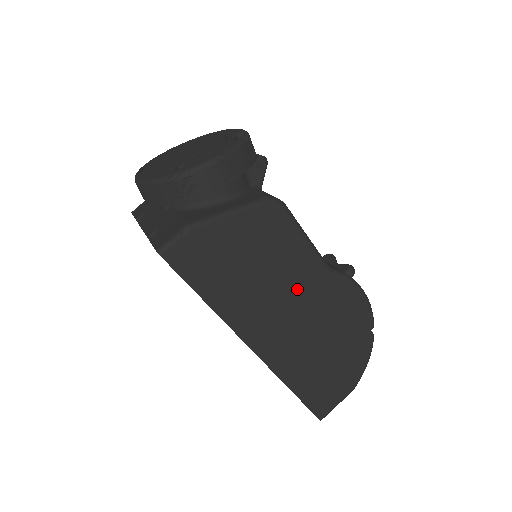
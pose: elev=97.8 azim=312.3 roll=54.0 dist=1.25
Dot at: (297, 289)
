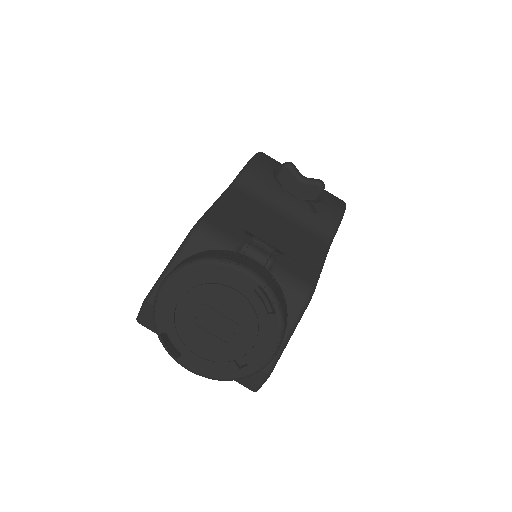
Dot at: occluded
